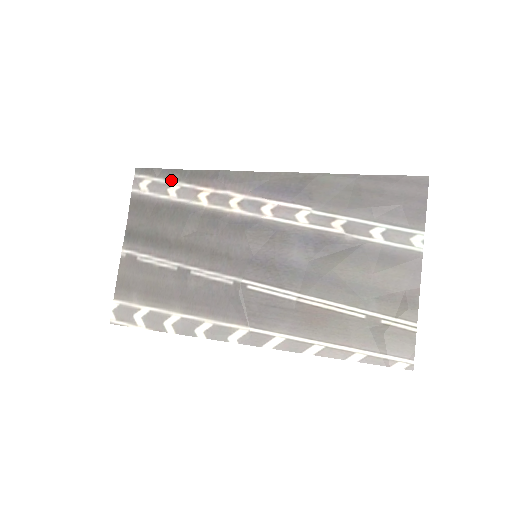
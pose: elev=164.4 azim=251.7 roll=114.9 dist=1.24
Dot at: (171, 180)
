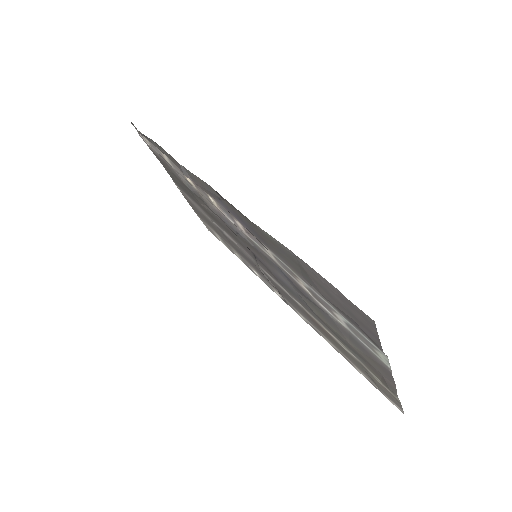
Dot at: occluded
